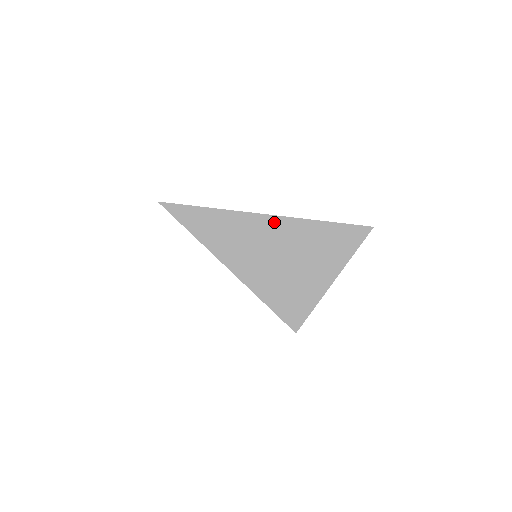
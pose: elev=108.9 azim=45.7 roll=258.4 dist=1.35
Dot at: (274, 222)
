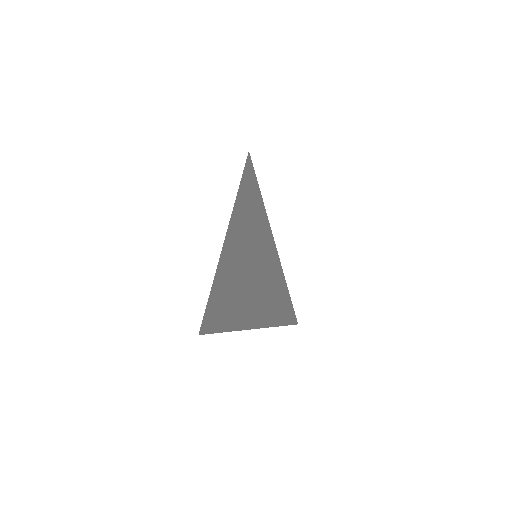
Dot at: (226, 254)
